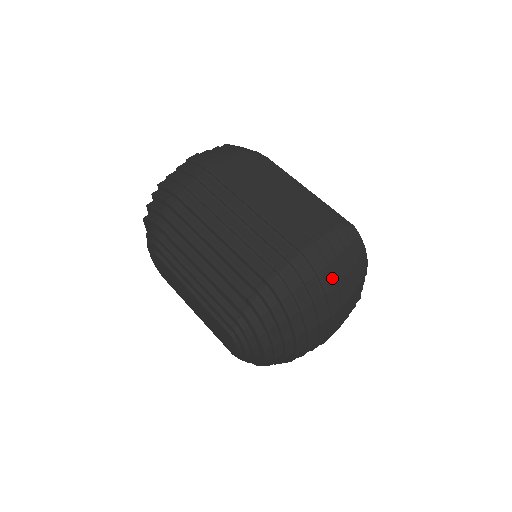
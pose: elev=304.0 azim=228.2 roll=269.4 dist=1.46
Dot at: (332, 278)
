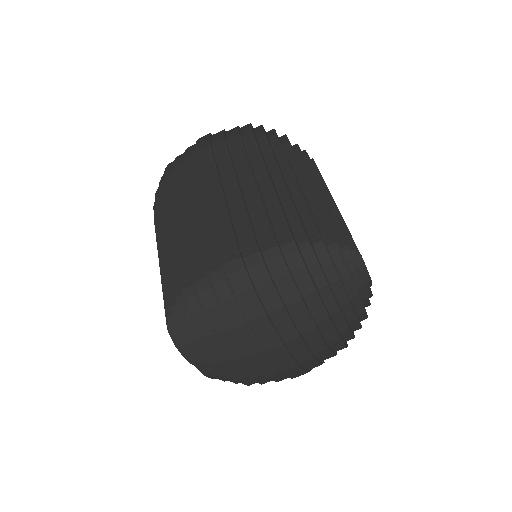
Dot at: (258, 305)
